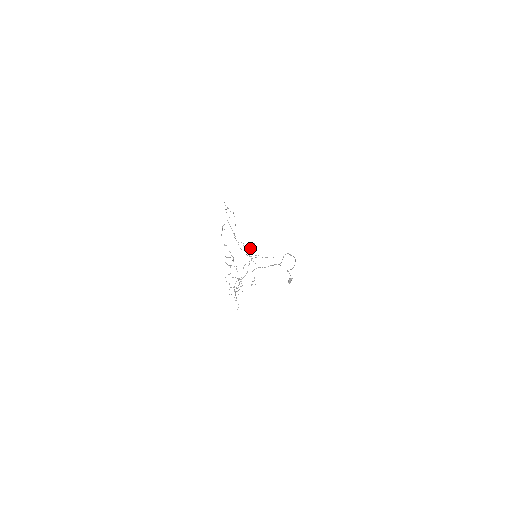
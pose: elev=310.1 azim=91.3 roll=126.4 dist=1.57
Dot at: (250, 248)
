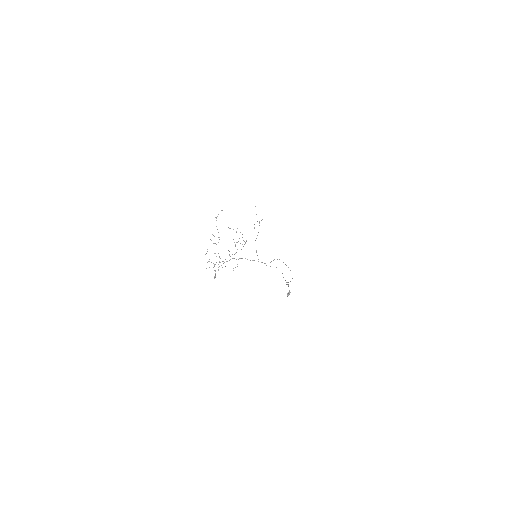
Dot at: occluded
